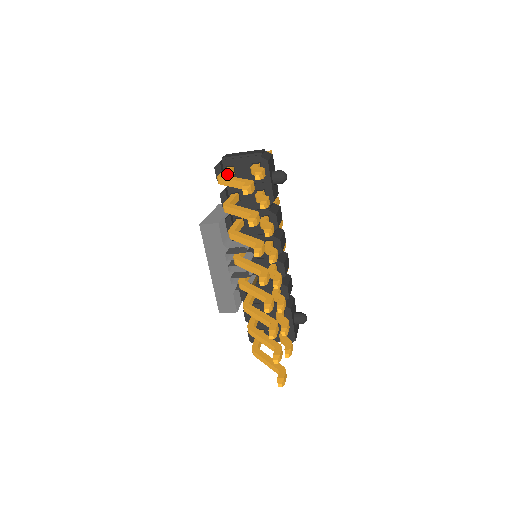
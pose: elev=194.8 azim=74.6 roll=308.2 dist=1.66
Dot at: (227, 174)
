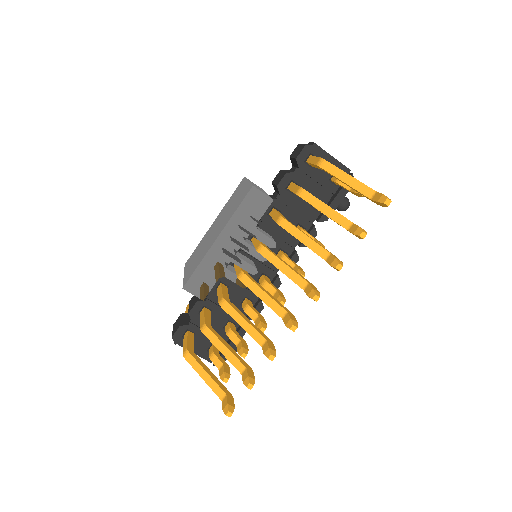
Dot at: occluded
